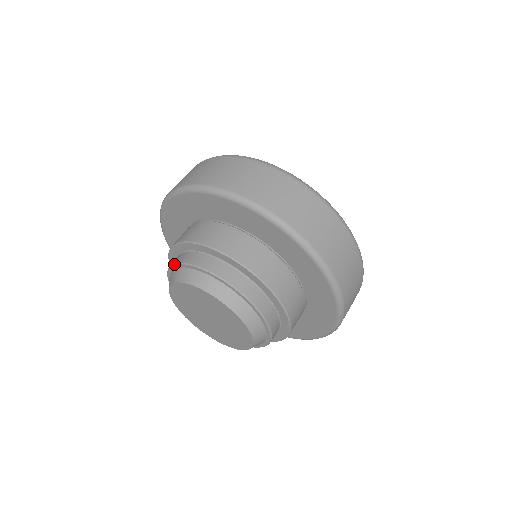
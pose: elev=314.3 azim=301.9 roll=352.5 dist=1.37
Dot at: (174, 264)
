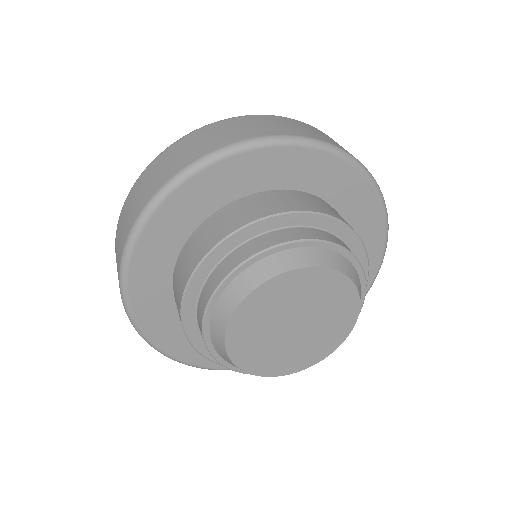
Dot at: (212, 295)
